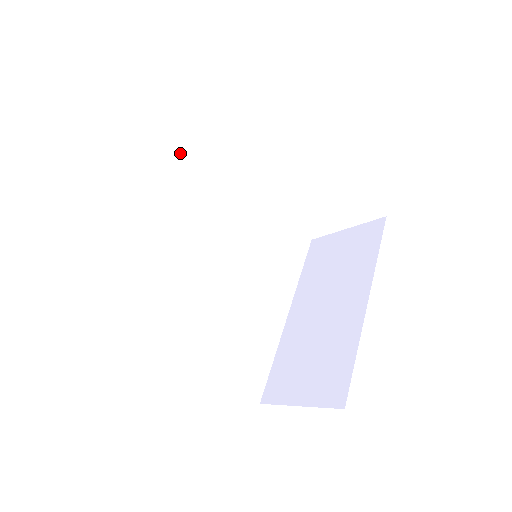
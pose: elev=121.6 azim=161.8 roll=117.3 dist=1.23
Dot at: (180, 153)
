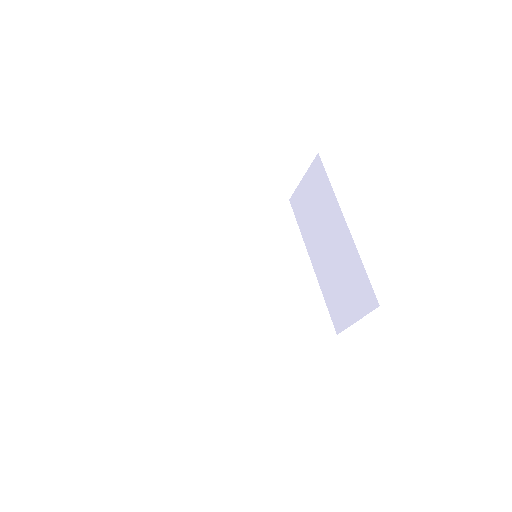
Dot at: (160, 230)
